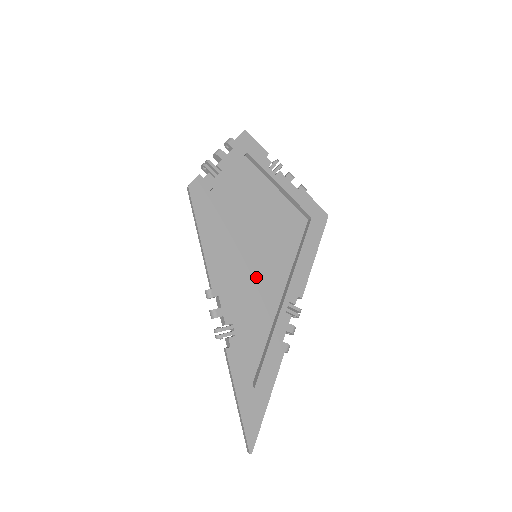
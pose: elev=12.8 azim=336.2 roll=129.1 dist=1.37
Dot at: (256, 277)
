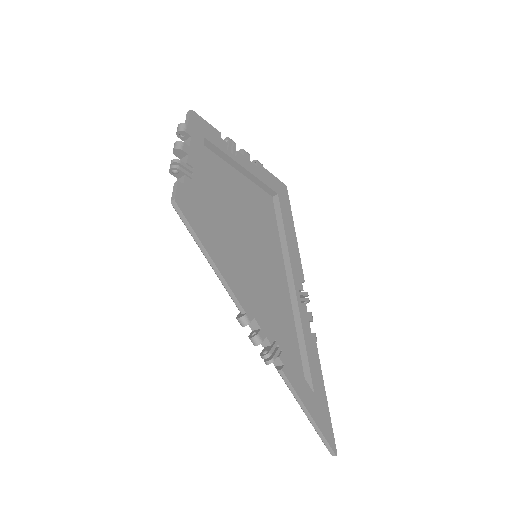
Dot at: (264, 279)
